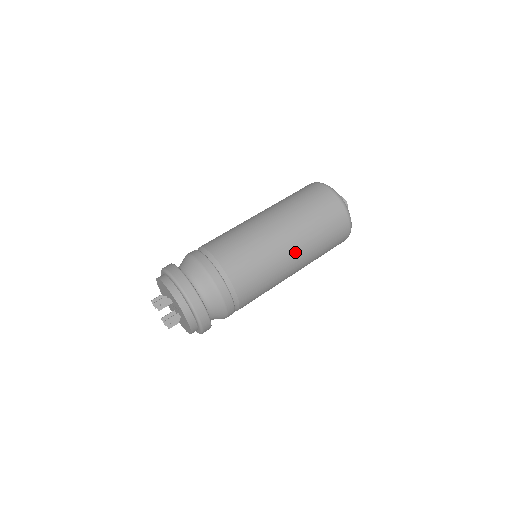
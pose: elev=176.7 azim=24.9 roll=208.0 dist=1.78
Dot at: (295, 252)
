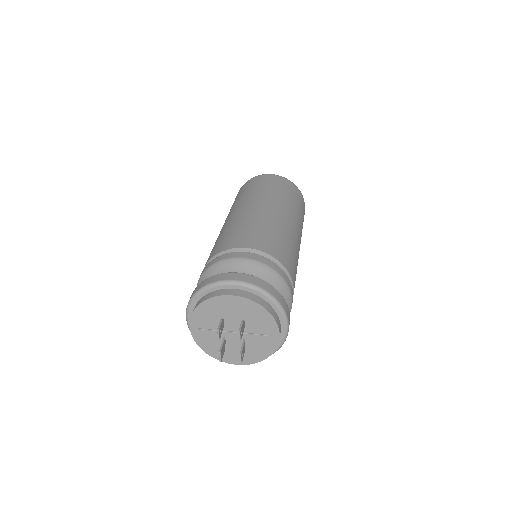
Dot at: occluded
